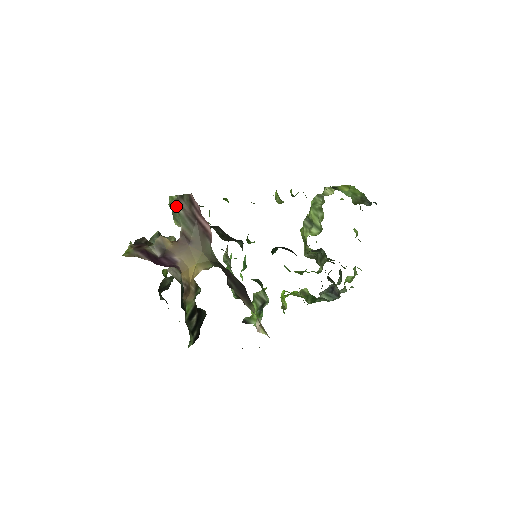
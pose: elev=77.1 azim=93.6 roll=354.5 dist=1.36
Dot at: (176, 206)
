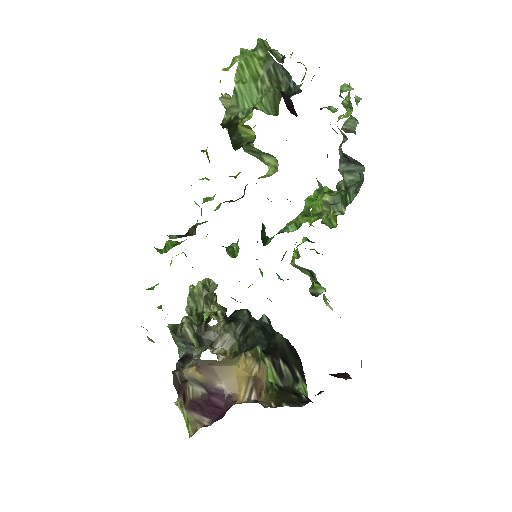
Dot at: occluded
